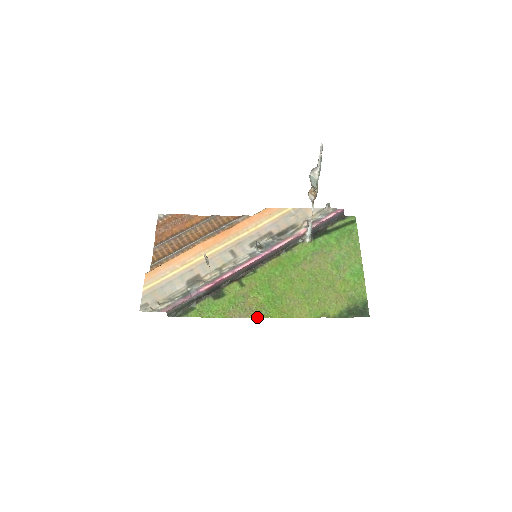
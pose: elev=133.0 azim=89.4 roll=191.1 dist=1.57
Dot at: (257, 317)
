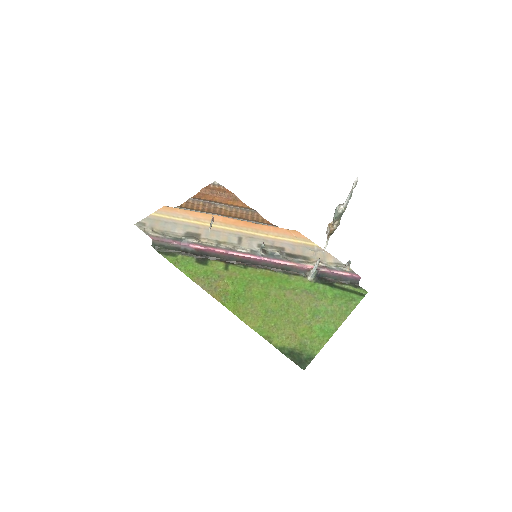
Dot at: occluded
